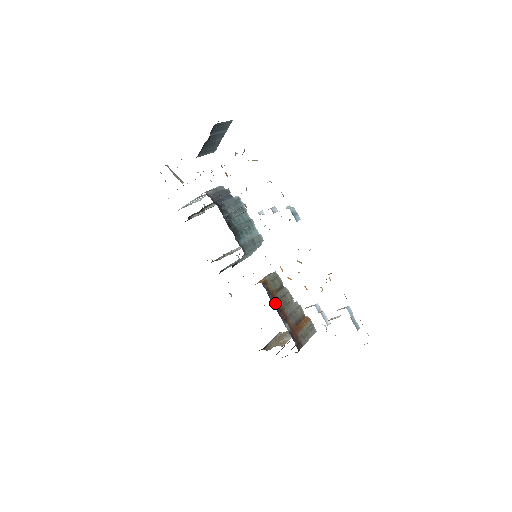
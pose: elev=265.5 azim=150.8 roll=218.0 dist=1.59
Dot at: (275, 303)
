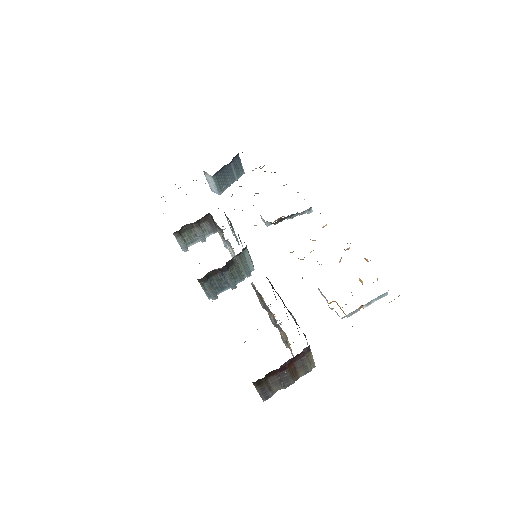
Dot at: (278, 294)
